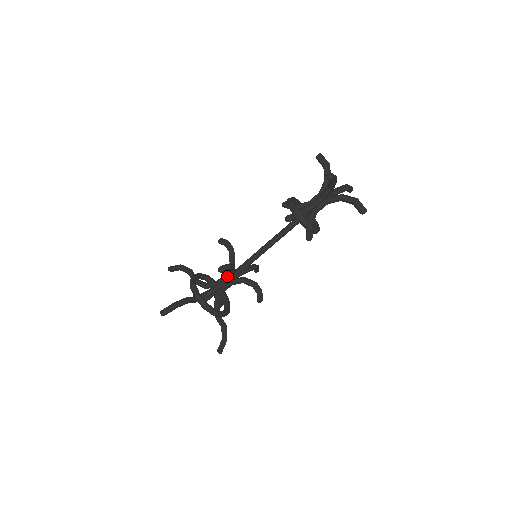
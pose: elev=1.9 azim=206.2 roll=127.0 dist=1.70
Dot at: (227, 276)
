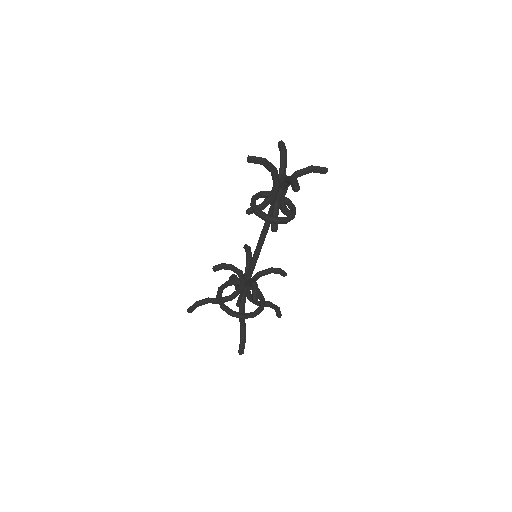
Dot at: (239, 278)
